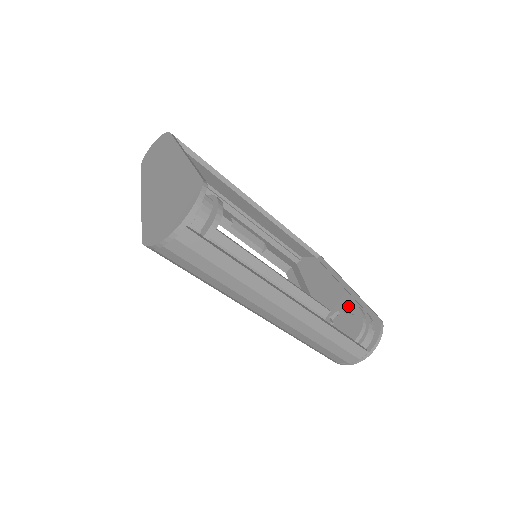
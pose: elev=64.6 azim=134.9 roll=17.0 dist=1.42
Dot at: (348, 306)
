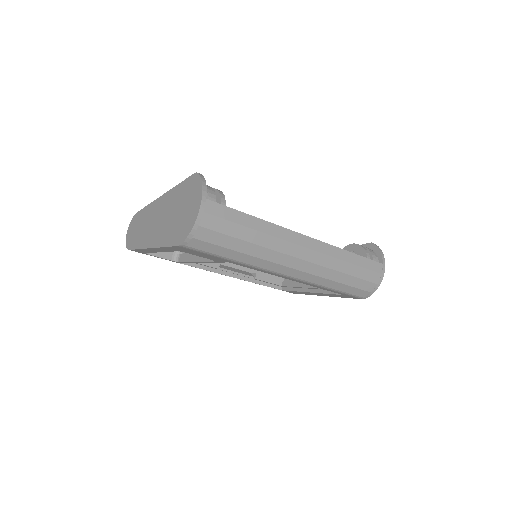
Dot at: occluded
